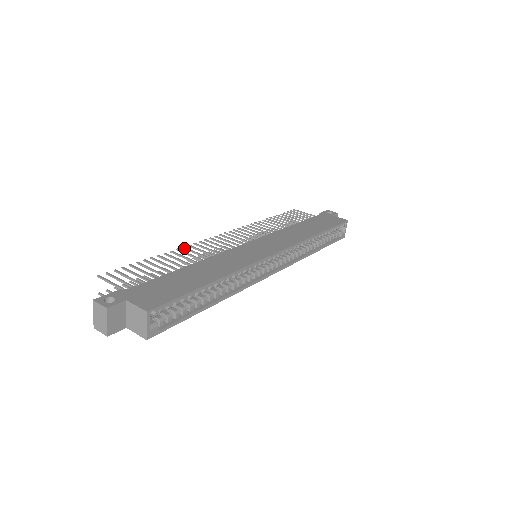
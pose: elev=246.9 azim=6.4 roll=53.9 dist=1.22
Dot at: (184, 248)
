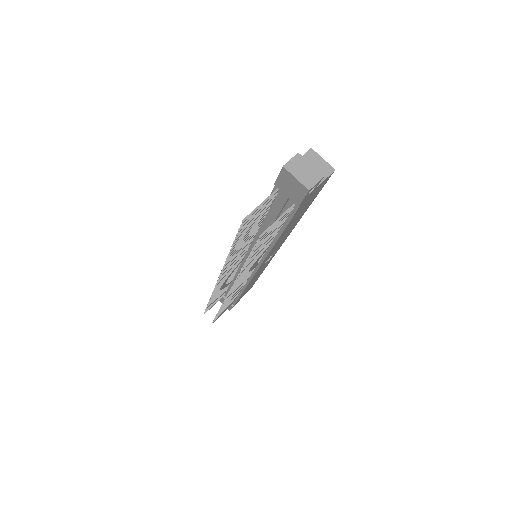
Dot at: occluded
